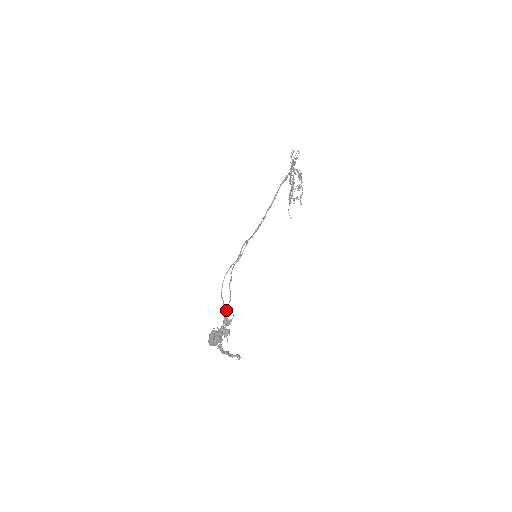
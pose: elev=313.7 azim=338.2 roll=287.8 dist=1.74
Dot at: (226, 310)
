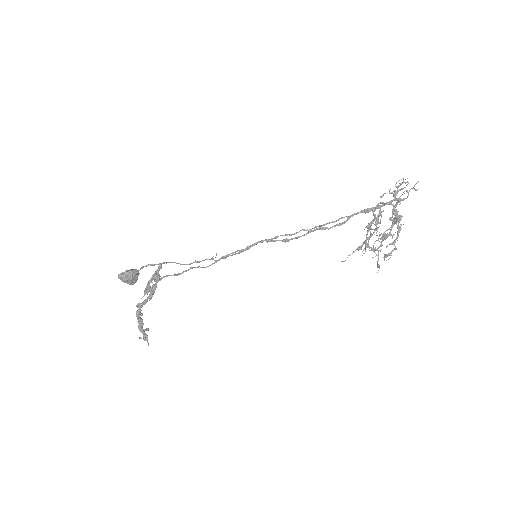
Dot at: (175, 275)
